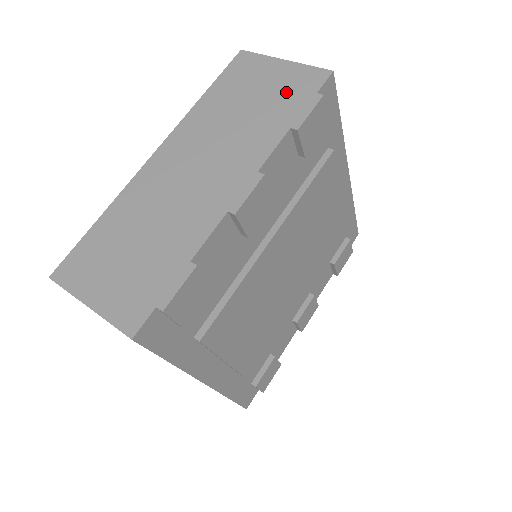
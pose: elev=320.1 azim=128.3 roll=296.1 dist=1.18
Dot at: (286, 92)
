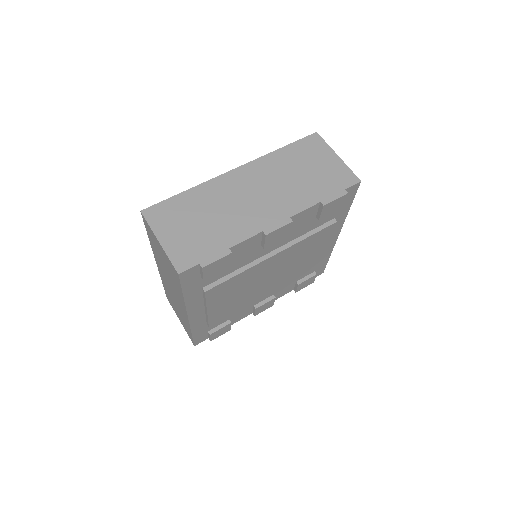
Dot at: (329, 178)
